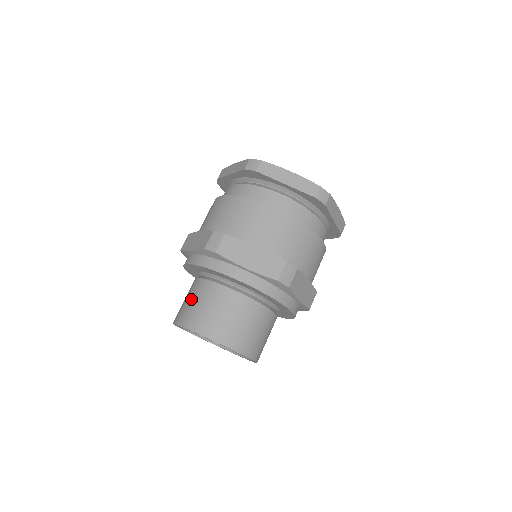
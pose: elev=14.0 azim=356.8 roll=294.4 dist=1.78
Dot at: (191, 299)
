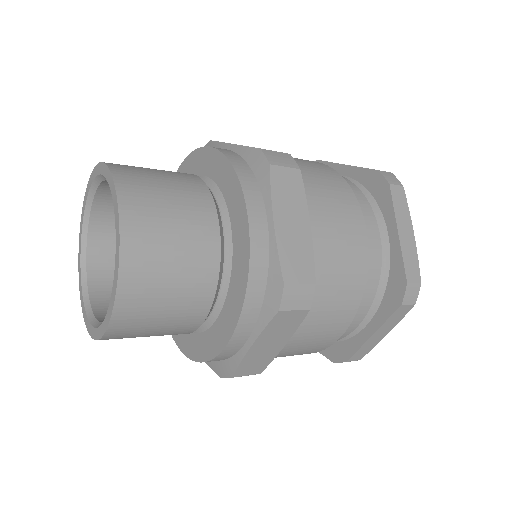
Dot at: (160, 171)
